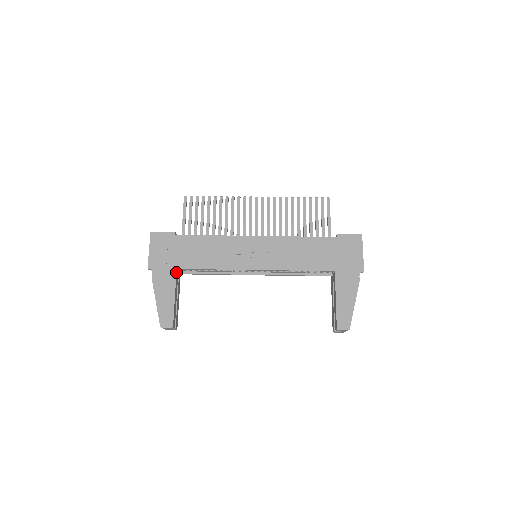
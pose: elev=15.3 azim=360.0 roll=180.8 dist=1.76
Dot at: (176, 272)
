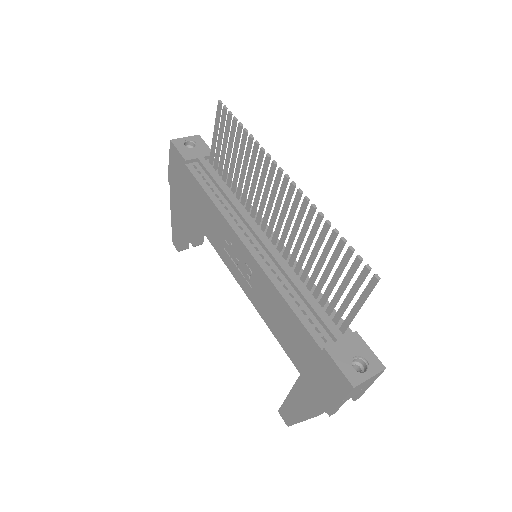
Dot at: (183, 206)
